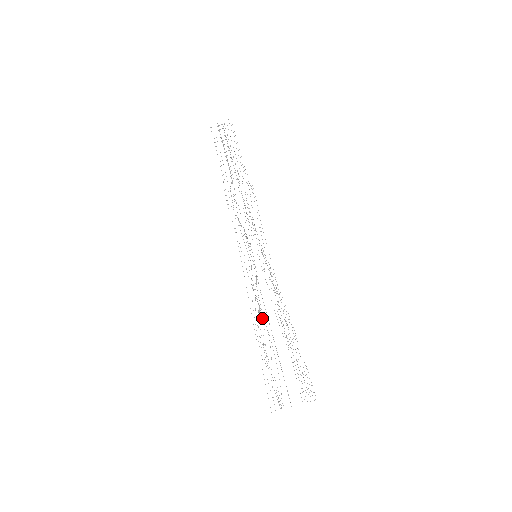
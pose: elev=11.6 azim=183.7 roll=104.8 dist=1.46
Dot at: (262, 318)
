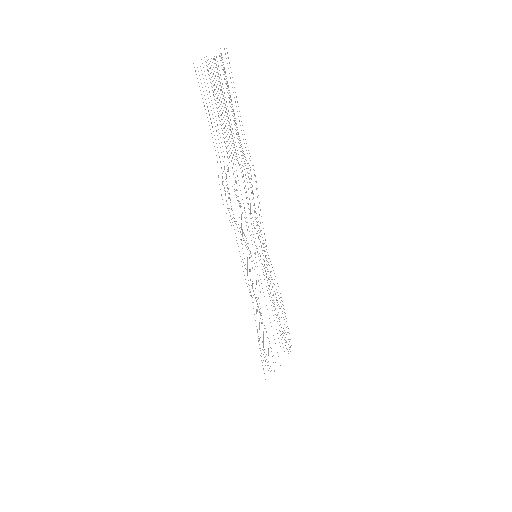
Dot at: occluded
